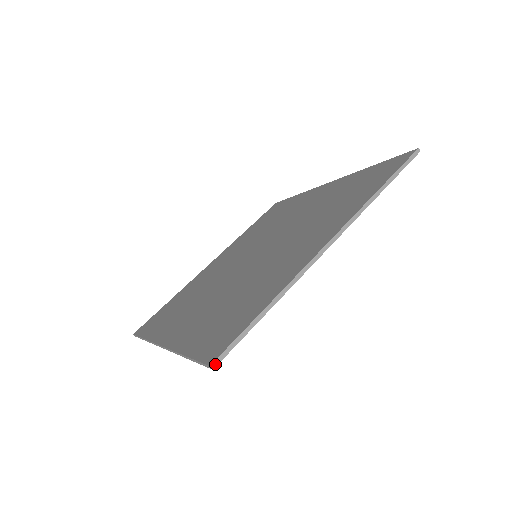
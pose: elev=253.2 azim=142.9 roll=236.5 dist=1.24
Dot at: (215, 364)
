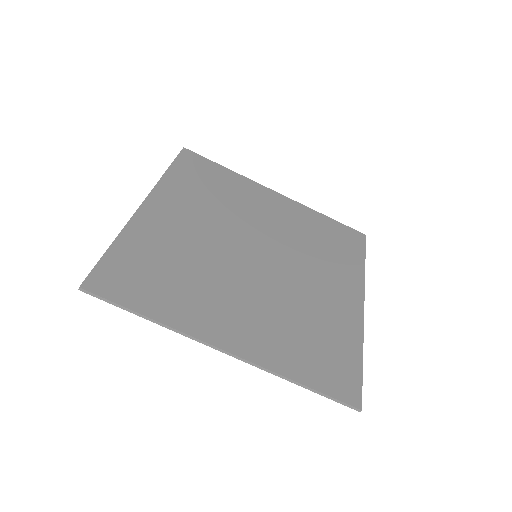
Dot at: (83, 290)
